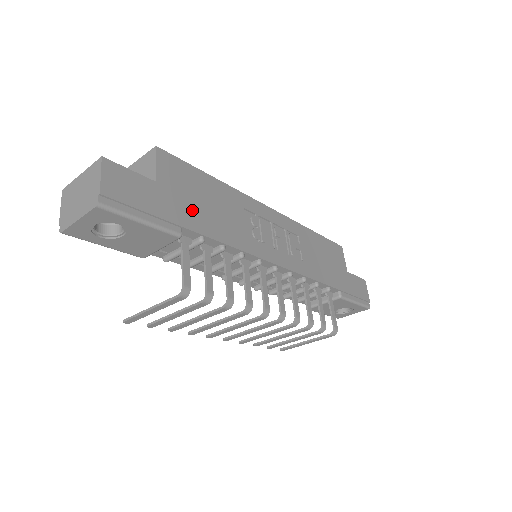
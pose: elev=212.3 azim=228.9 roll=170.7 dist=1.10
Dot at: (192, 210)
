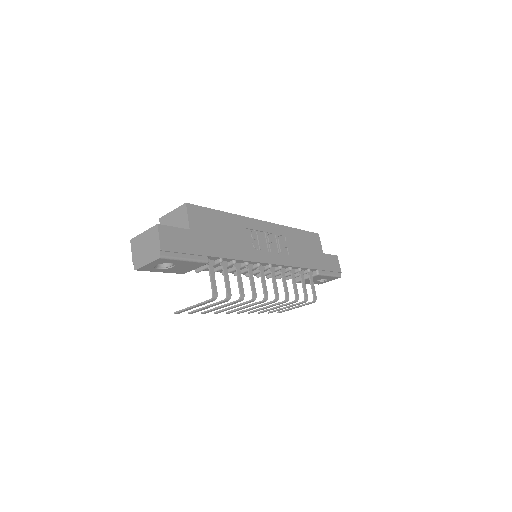
Dot at: (213, 242)
